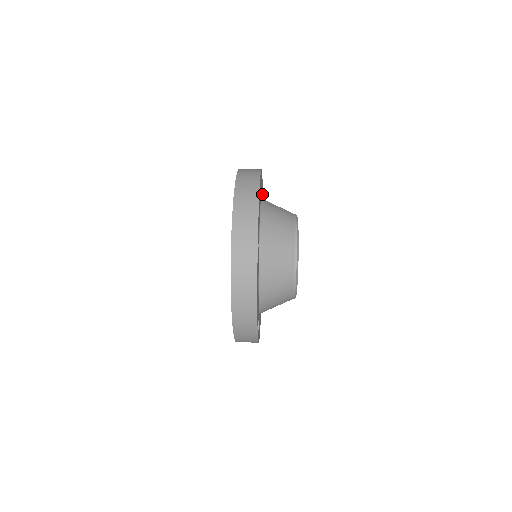
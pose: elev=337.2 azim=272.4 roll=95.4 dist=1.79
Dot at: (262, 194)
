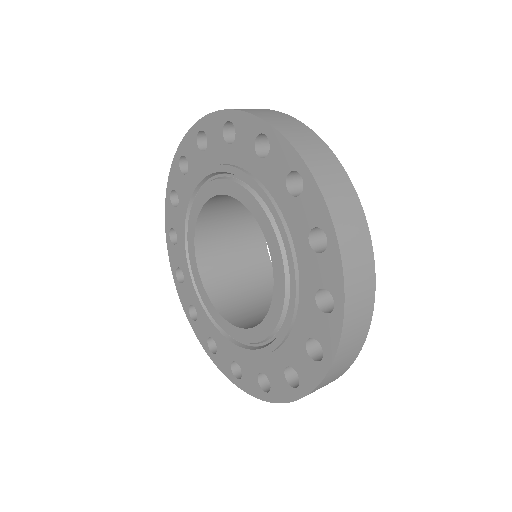
Dot at: occluded
